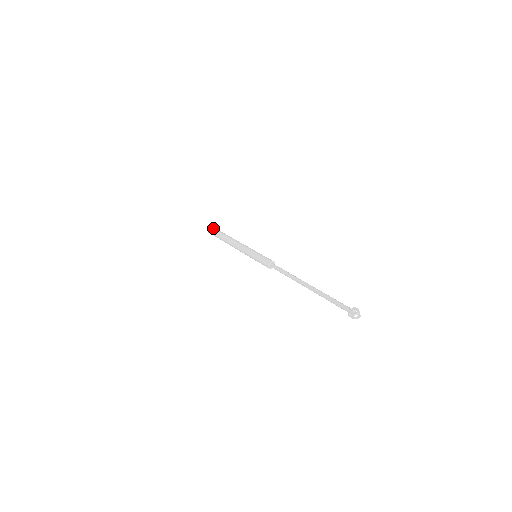
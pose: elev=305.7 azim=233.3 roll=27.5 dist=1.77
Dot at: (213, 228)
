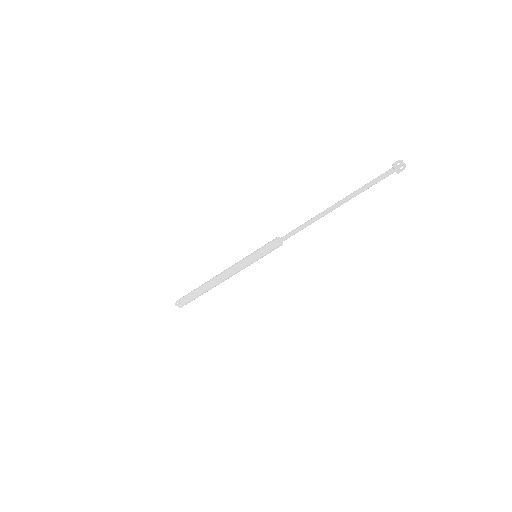
Dot at: (183, 297)
